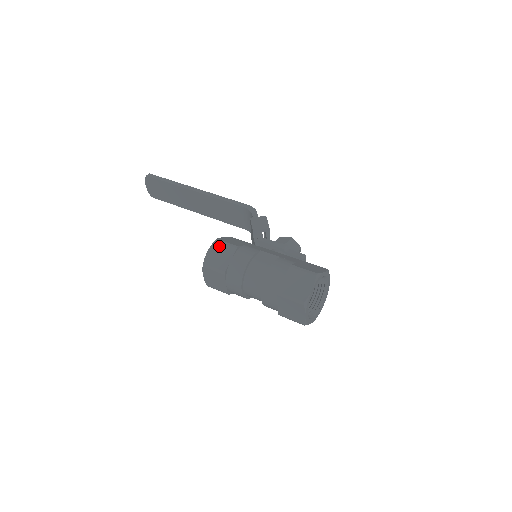
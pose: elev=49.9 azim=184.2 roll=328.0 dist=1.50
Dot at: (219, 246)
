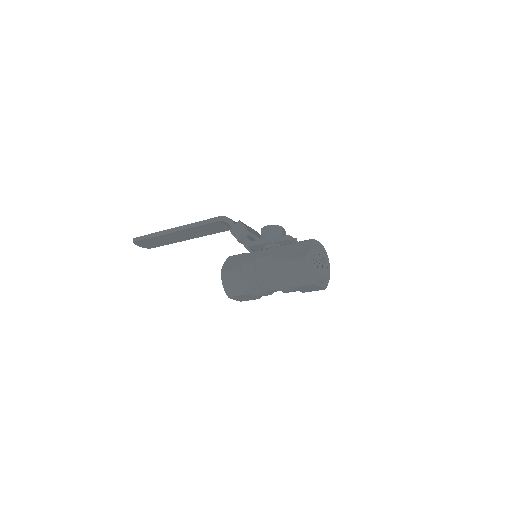
Dot at: (227, 277)
